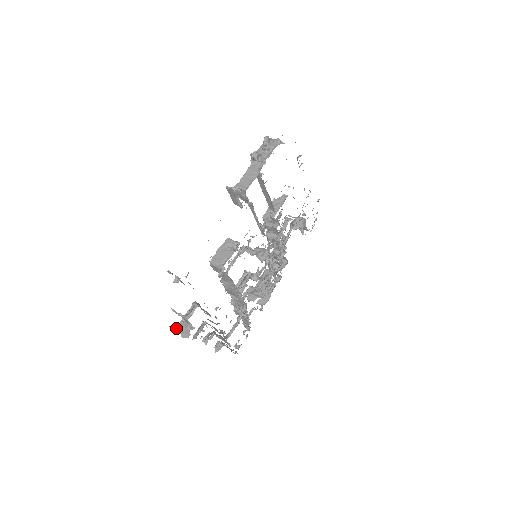
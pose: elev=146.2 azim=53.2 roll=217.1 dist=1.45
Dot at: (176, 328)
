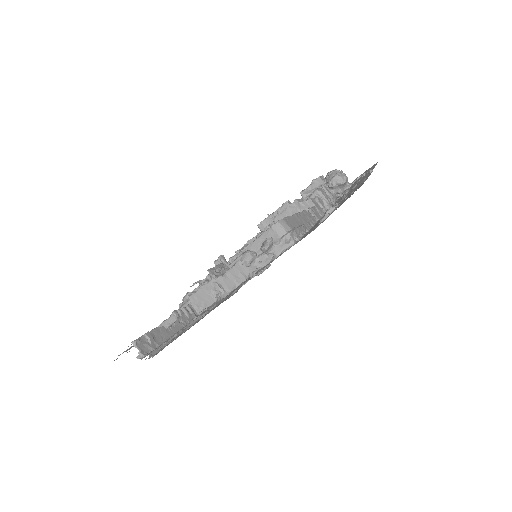
Dot at: occluded
